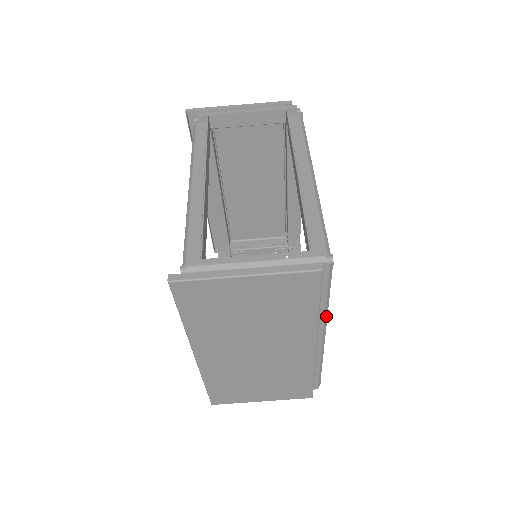
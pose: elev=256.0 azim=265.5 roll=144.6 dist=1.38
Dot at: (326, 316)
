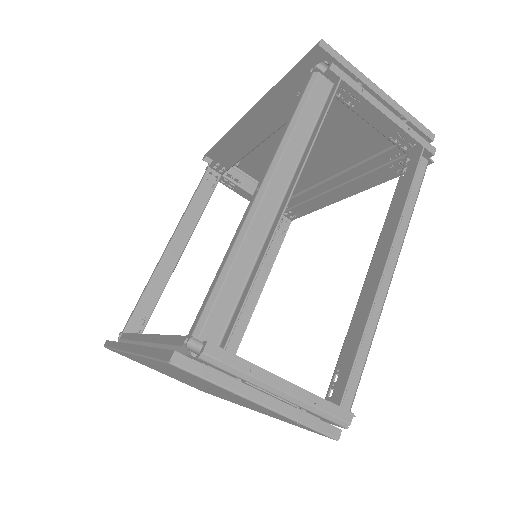
Dot at: occluded
